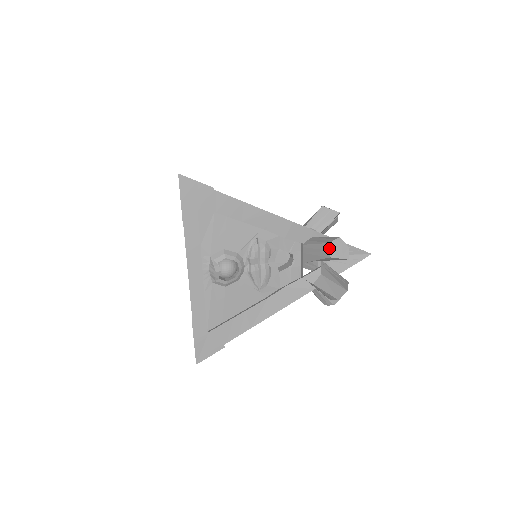
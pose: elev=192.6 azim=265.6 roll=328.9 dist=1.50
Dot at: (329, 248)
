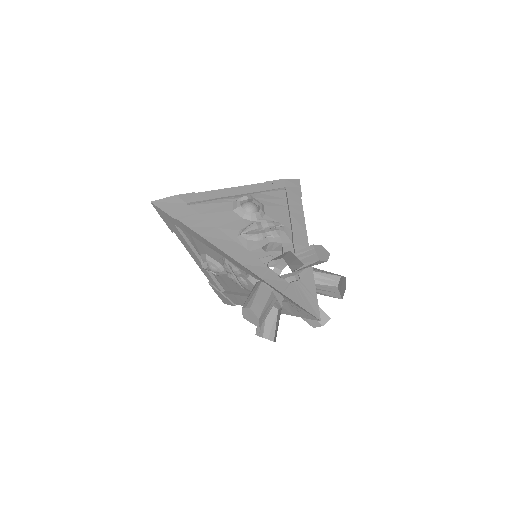
Dot at: (242, 311)
